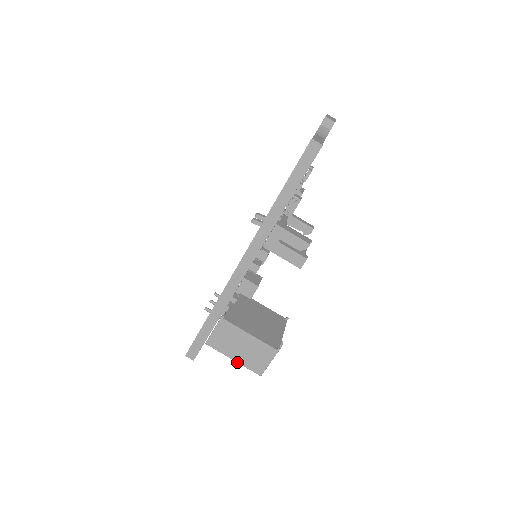
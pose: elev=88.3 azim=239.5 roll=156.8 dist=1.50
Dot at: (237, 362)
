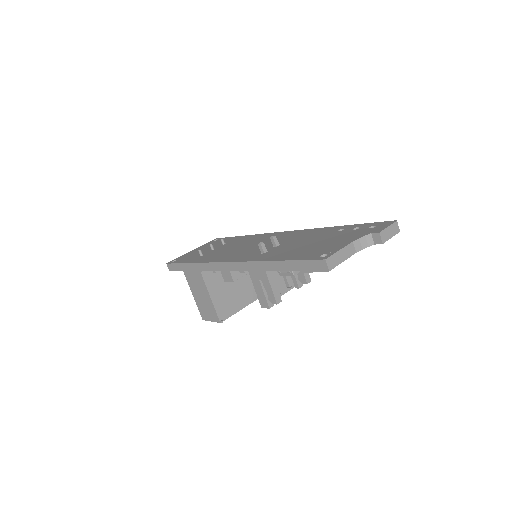
Dot at: (194, 299)
